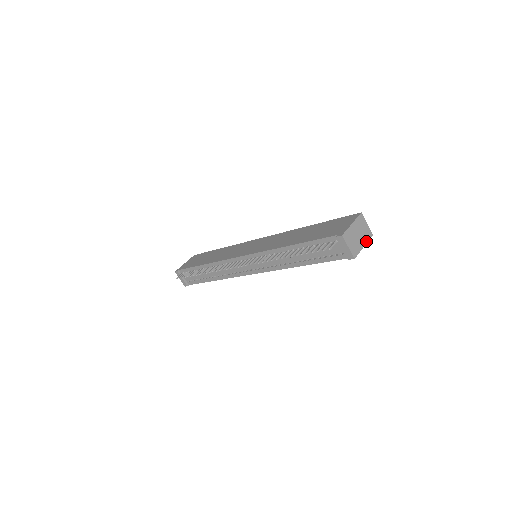
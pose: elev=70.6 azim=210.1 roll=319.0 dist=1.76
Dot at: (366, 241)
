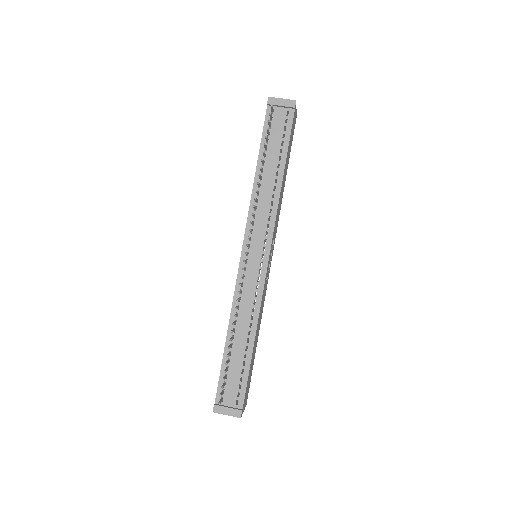
Dot at: occluded
